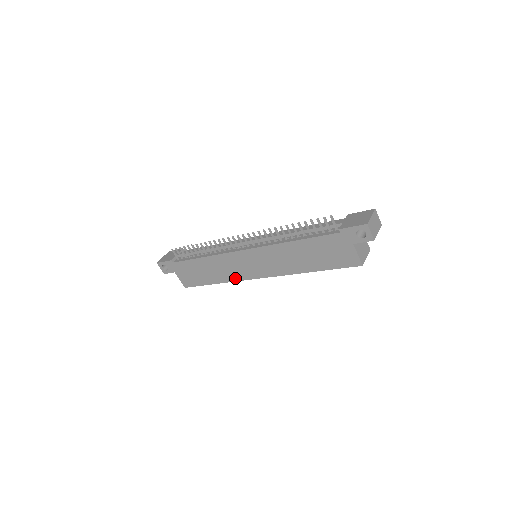
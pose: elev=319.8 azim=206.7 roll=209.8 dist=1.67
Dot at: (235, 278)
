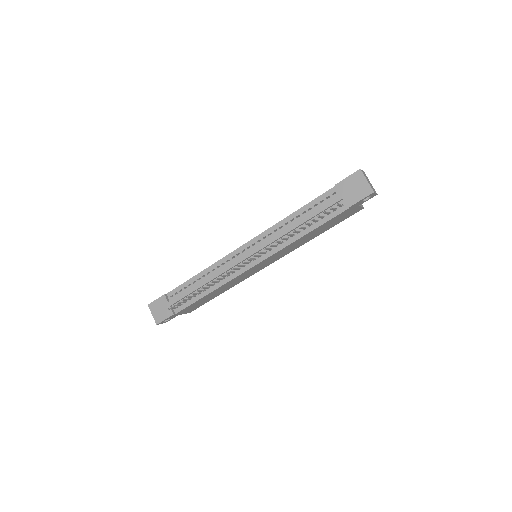
Dot at: (244, 279)
